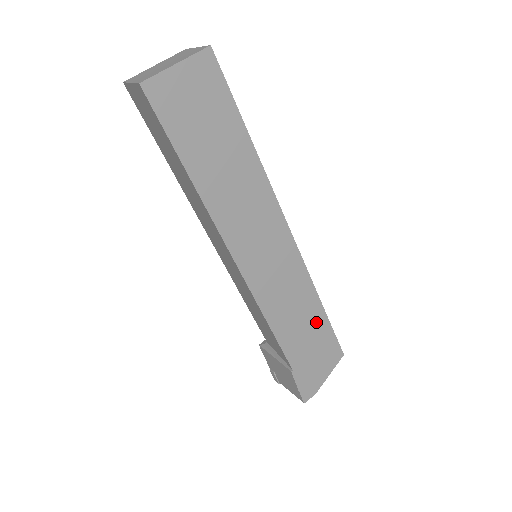
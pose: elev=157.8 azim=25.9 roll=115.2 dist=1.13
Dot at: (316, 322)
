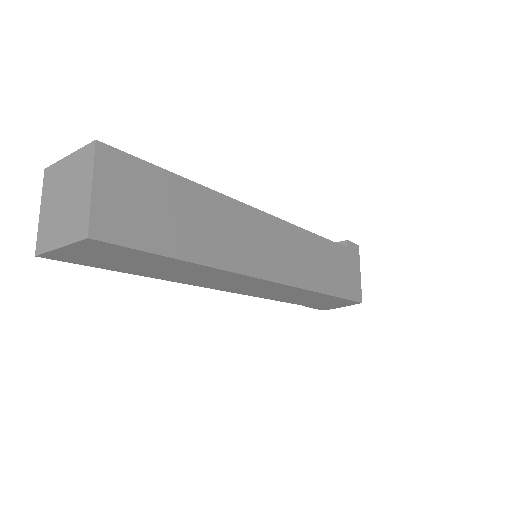
Dot at: (323, 298)
